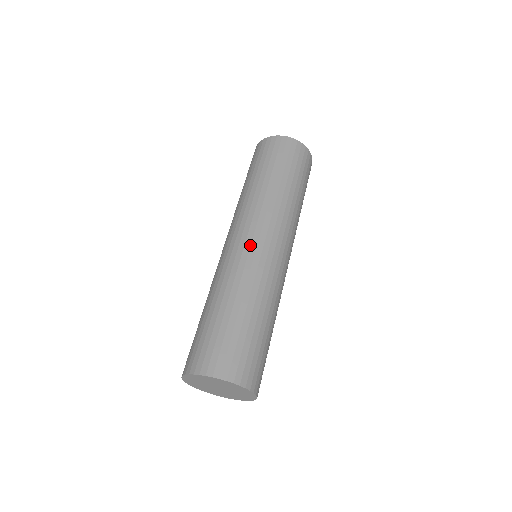
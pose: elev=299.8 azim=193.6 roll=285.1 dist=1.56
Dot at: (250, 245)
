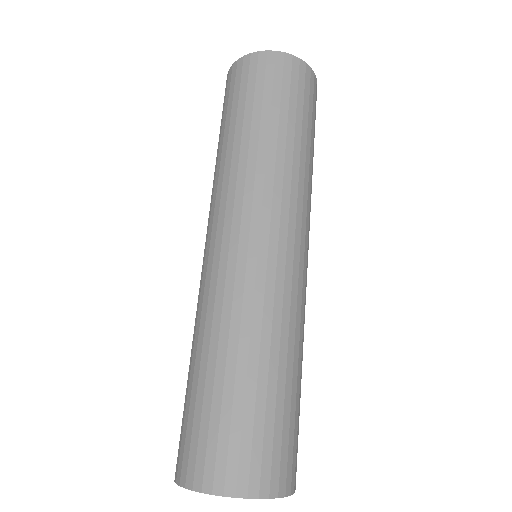
Dot at: (219, 253)
